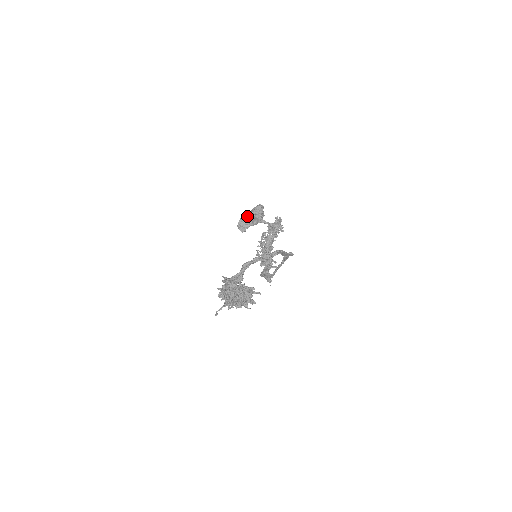
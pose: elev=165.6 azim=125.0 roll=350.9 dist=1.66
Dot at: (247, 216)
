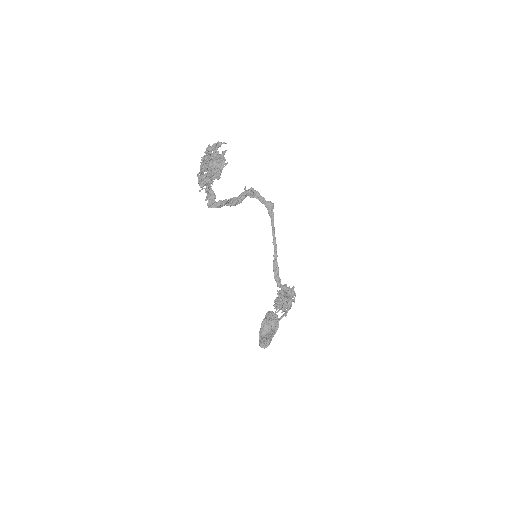
Dot at: (265, 334)
